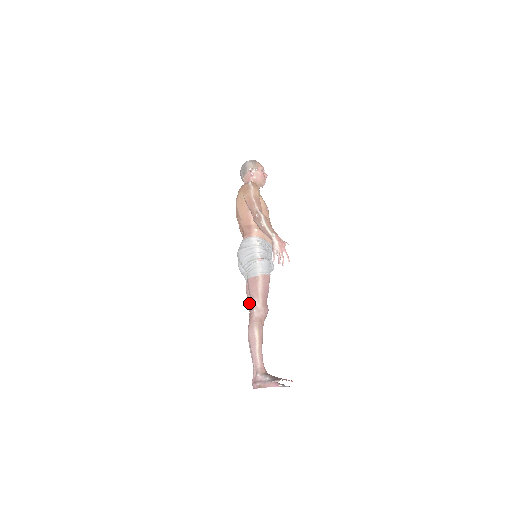
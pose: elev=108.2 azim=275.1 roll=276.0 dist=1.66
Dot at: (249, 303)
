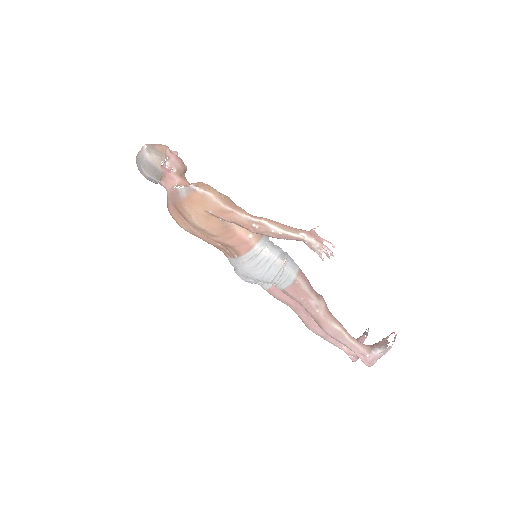
Dot at: (287, 303)
